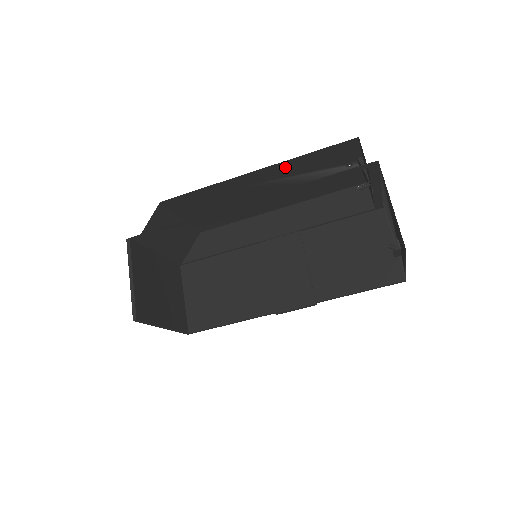
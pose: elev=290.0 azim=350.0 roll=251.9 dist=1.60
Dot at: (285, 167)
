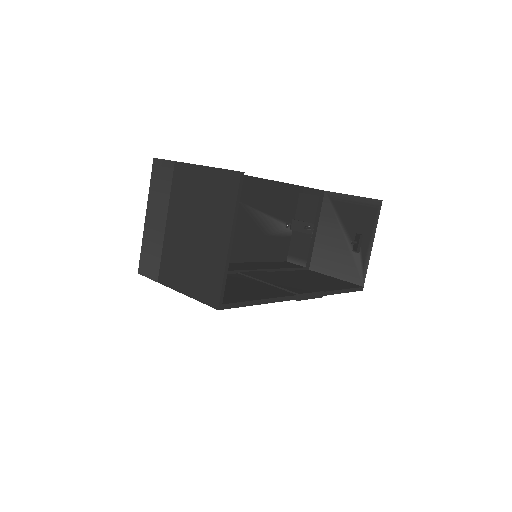
Dot at: (263, 195)
